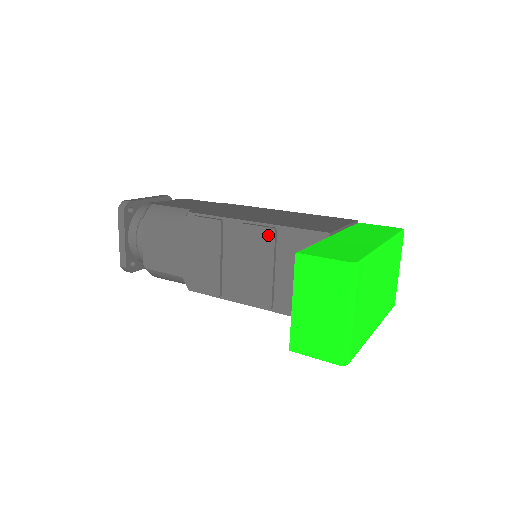
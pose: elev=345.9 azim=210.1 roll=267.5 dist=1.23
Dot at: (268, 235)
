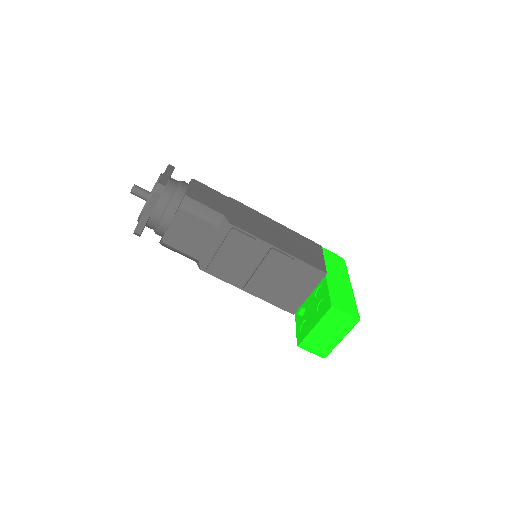
Dot at: (287, 262)
